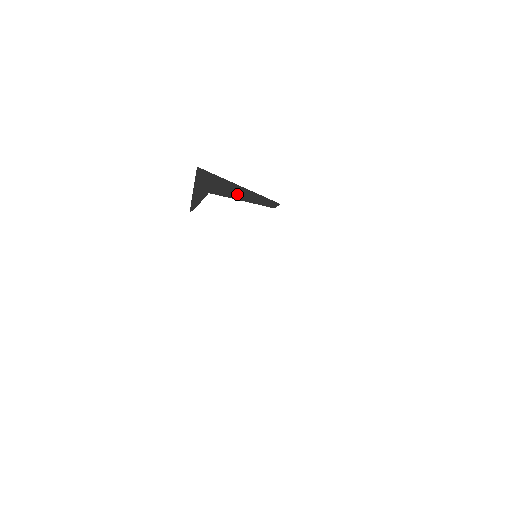
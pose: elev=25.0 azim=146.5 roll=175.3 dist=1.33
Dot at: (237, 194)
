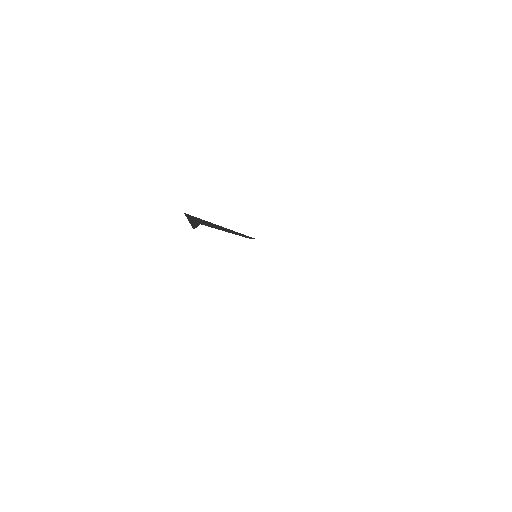
Dot at: (221, 229)
